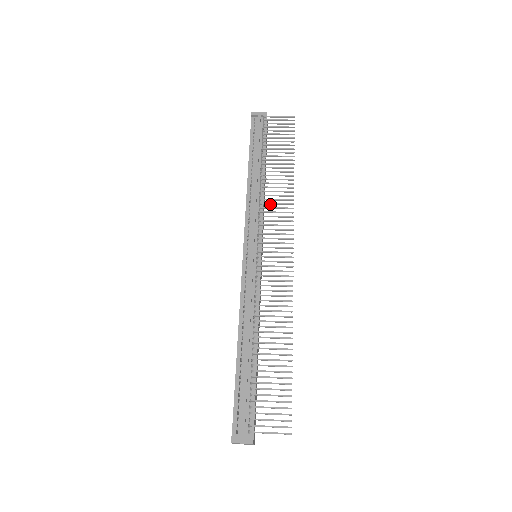
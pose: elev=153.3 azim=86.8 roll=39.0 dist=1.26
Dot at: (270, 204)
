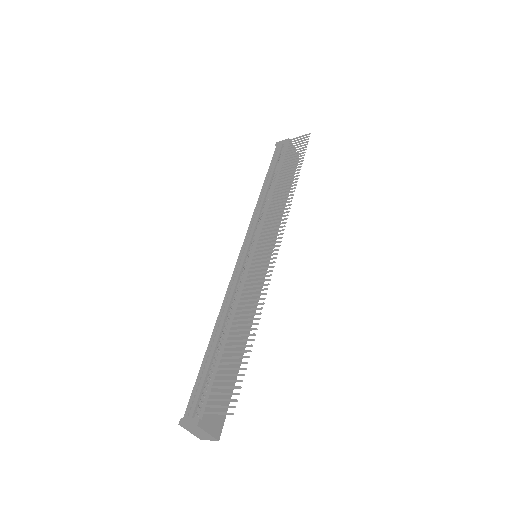
Dot at: (271, 206)
